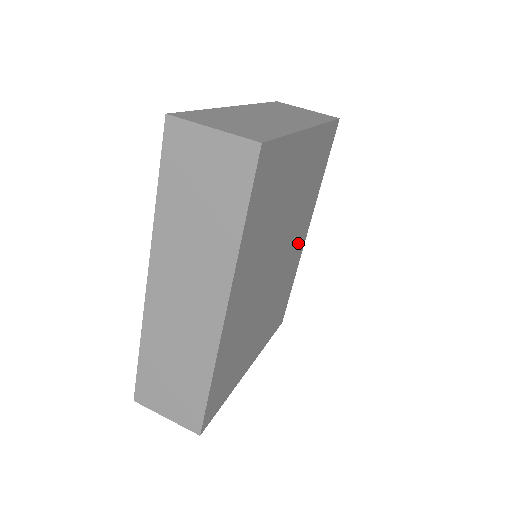
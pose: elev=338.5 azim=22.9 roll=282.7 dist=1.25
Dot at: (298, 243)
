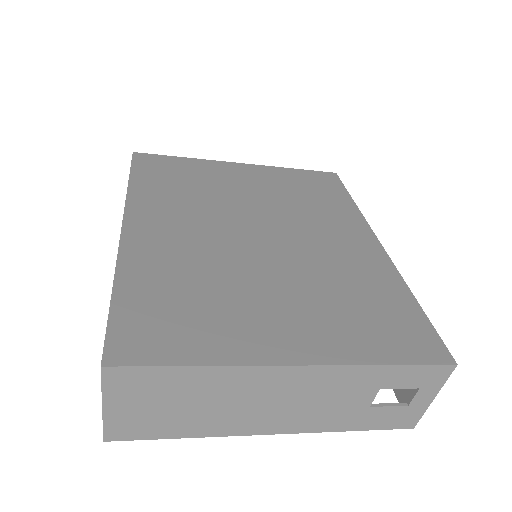
Dot at: (347, 244)
